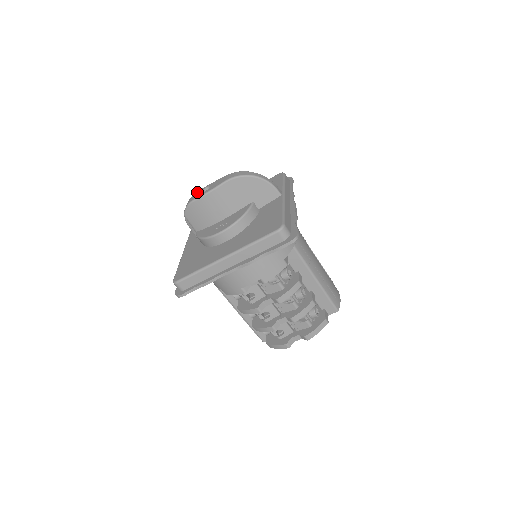
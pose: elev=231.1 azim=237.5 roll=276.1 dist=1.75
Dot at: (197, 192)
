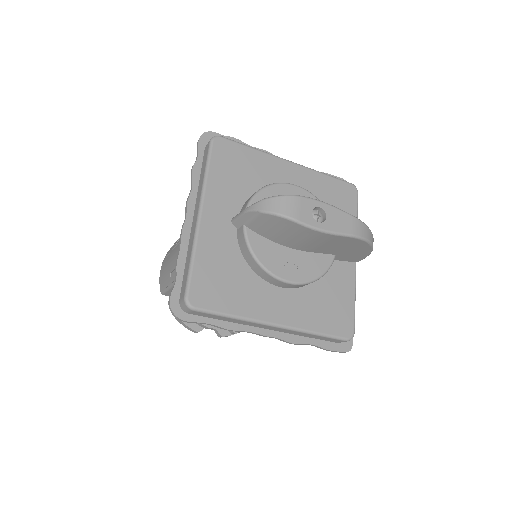
Dot at: (304, 201)
